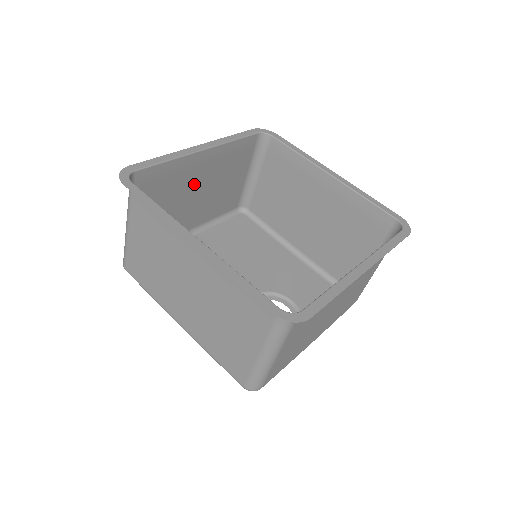
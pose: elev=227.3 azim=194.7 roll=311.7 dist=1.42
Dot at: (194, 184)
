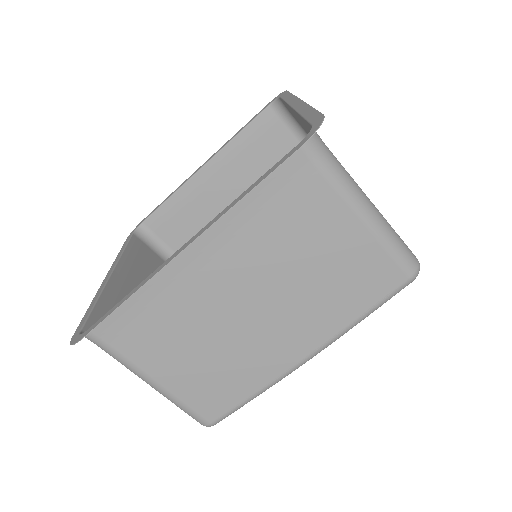
Dot at: (227, 199)
